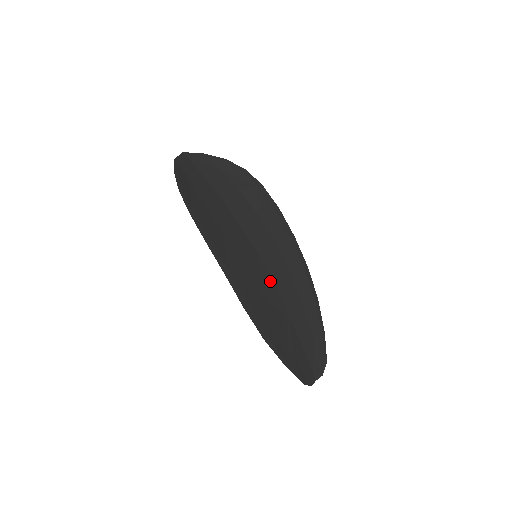
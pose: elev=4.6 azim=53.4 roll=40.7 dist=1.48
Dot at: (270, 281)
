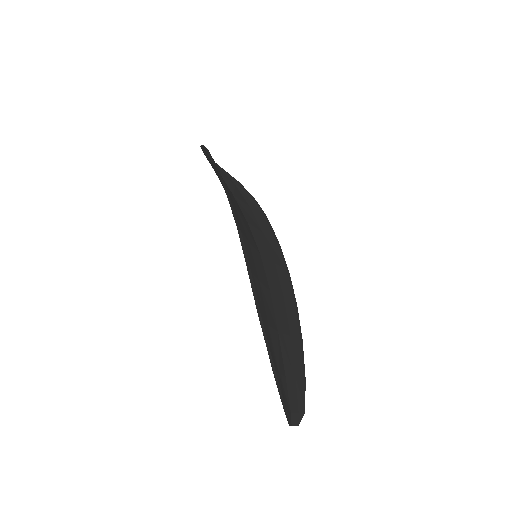
Dot at: (267, 282)
